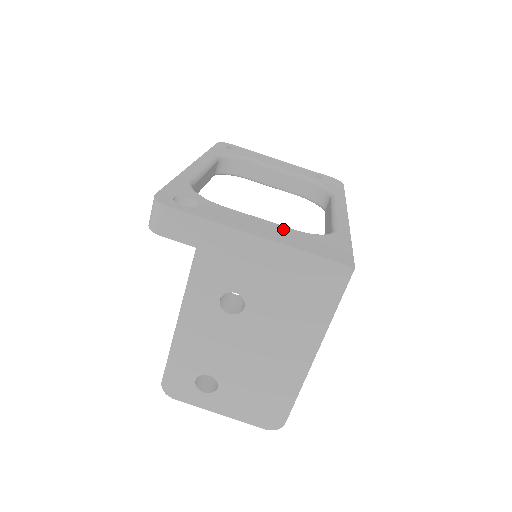
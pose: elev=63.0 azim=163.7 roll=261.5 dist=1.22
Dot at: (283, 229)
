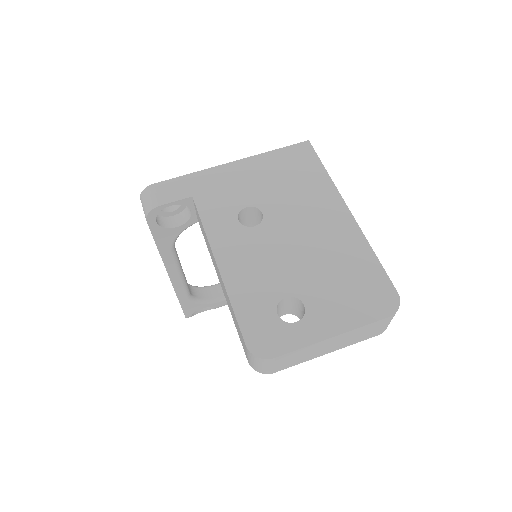
Dot at: occluded
